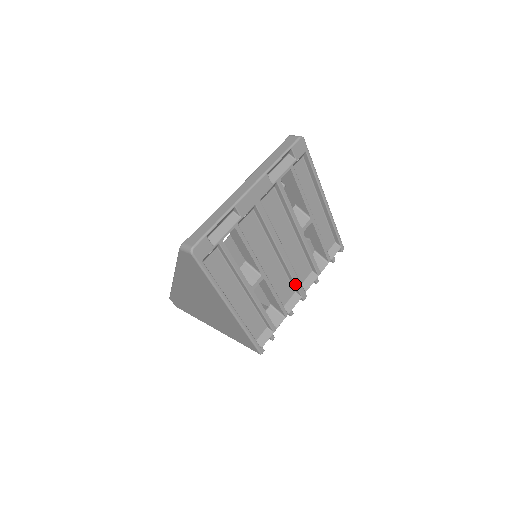
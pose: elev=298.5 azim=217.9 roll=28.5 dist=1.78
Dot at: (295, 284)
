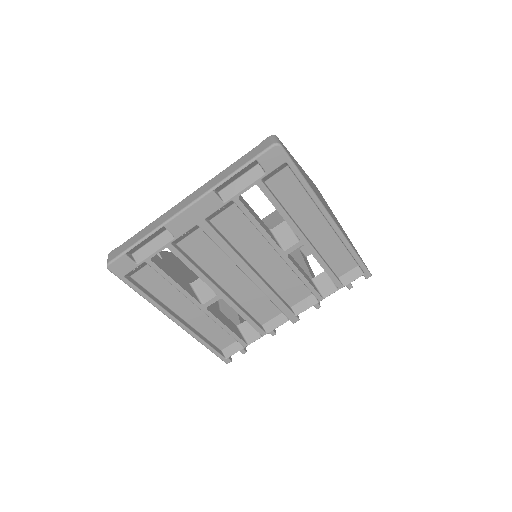
Dot at: (277, 306)
